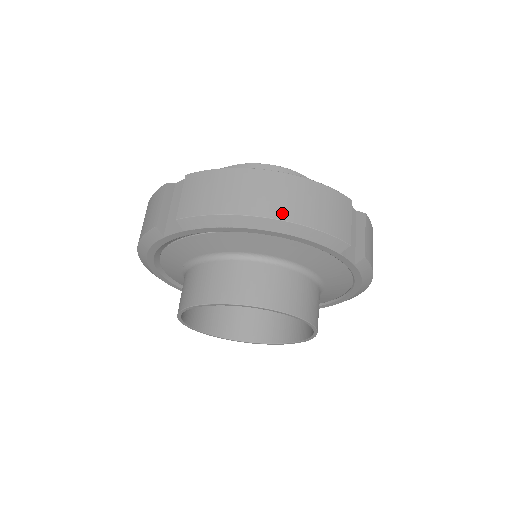
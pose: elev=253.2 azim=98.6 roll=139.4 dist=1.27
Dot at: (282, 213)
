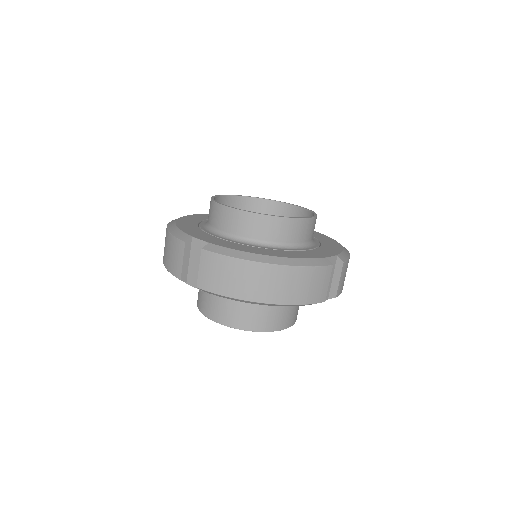
Dot at: (276, 299)
